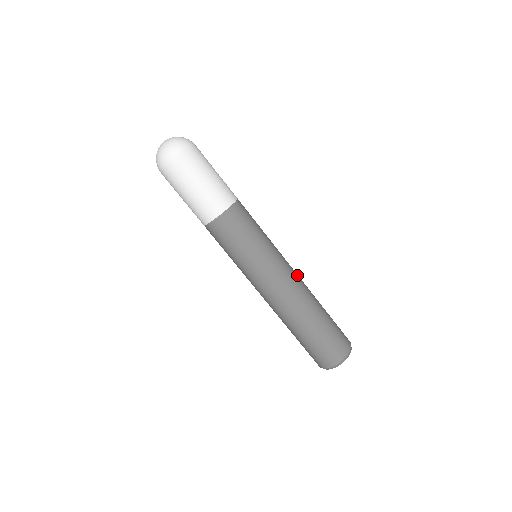
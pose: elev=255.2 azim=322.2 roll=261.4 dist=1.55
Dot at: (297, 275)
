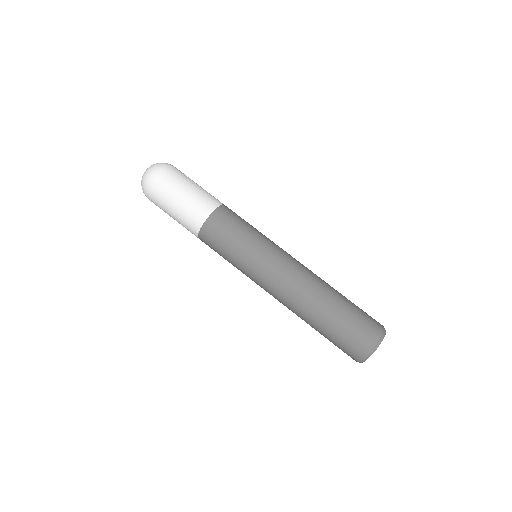
Dot at: occluded
